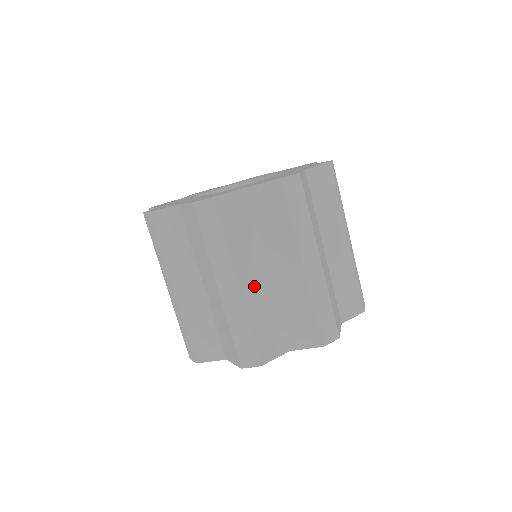
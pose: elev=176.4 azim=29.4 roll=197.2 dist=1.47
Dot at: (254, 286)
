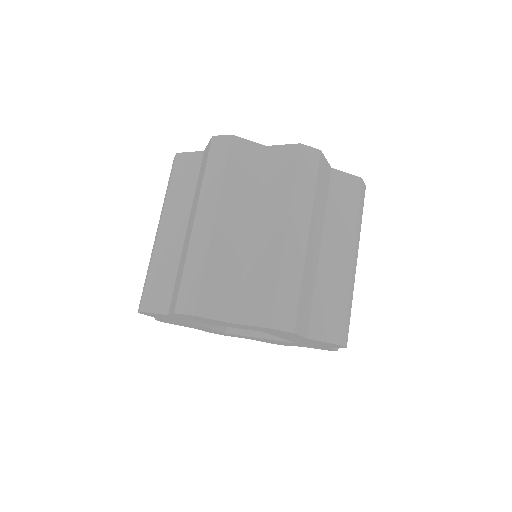
Dot at: (312, 250)
